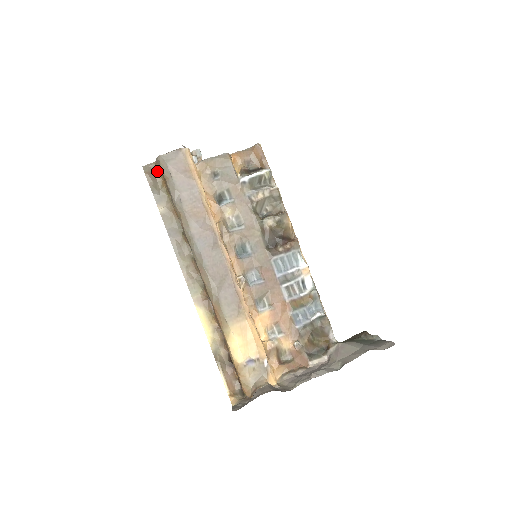
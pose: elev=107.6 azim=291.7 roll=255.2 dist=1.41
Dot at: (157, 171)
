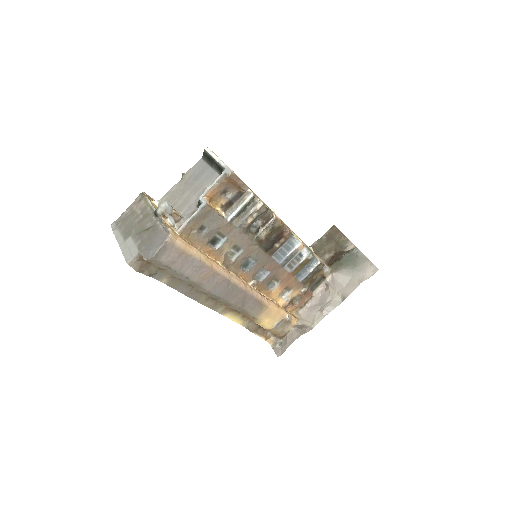
Dot at: (145, 261)
